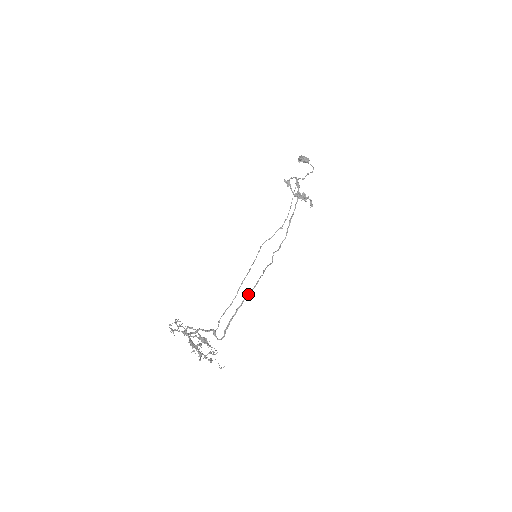
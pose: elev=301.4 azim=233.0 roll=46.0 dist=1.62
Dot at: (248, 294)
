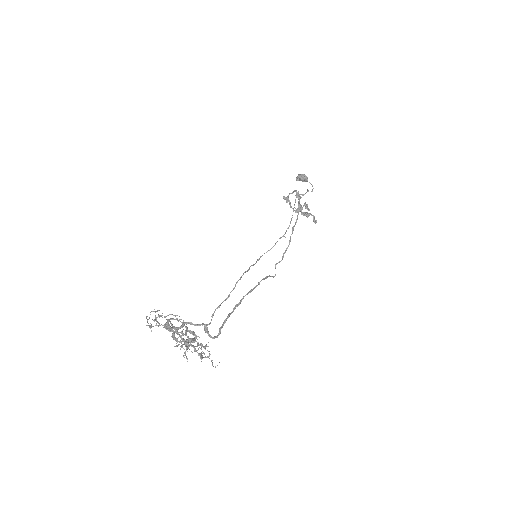
Dot at: (248, 292)
